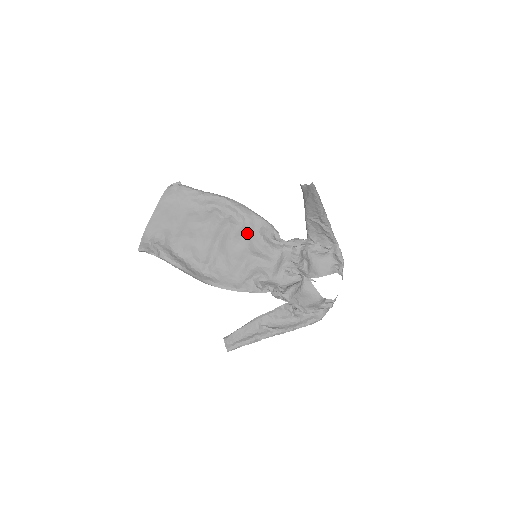
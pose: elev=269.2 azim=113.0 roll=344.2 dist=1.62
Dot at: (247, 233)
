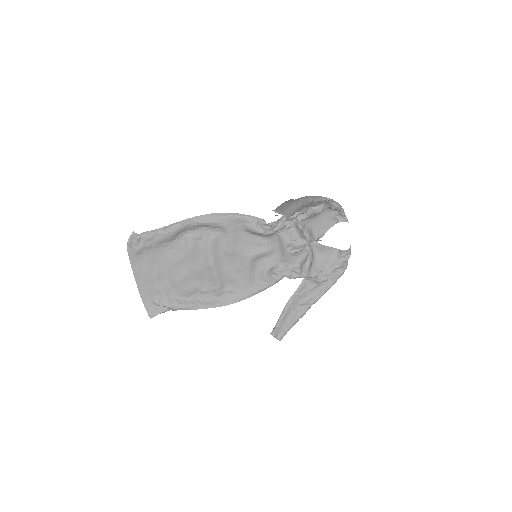
Dot at: (233, 239)
